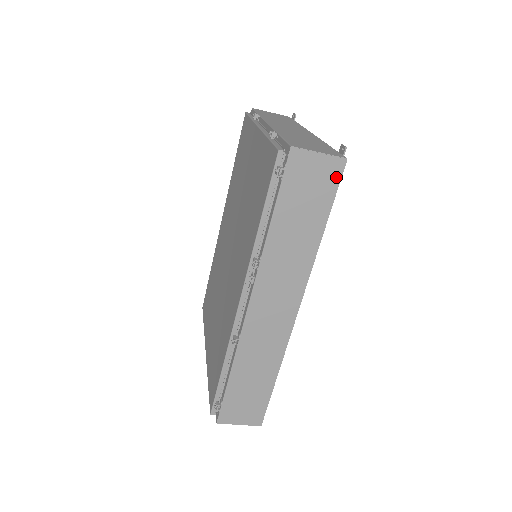
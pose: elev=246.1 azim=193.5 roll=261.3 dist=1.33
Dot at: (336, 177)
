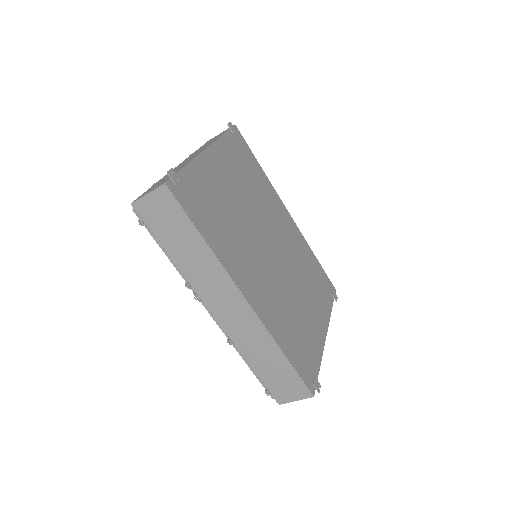
Dot at: (171, 200)
